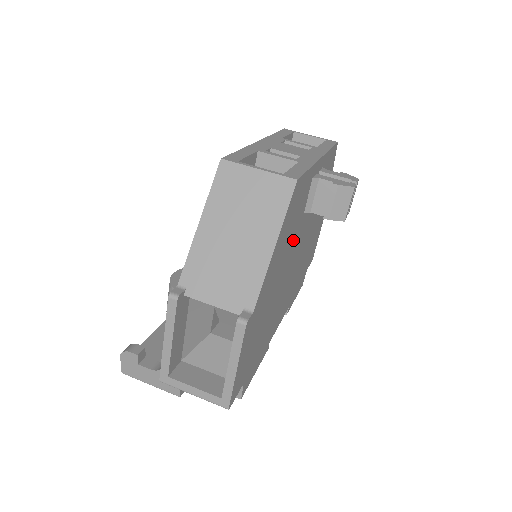
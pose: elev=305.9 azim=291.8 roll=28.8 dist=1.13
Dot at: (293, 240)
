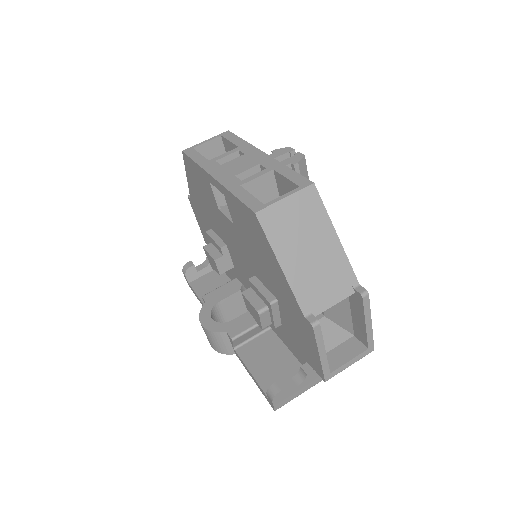
Dot at: occluded
